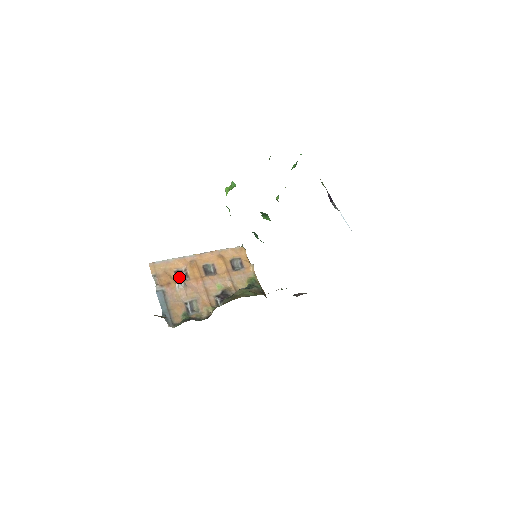
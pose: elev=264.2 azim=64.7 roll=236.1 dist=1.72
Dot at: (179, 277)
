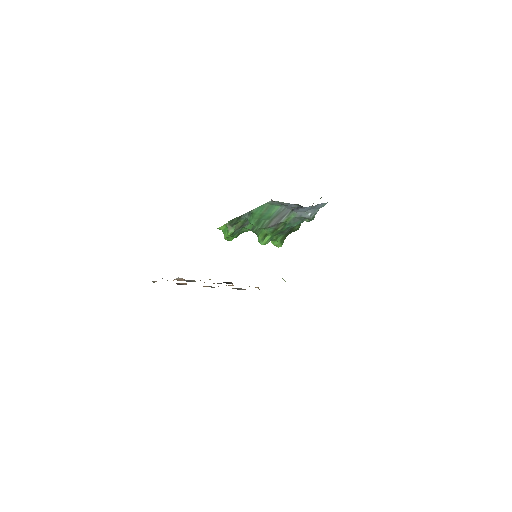
Dot at: (179, 284)
